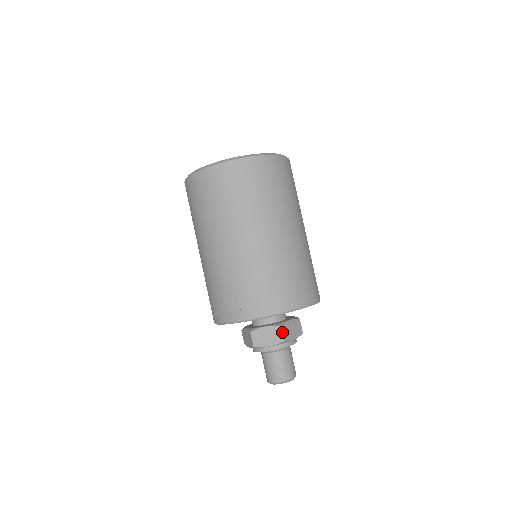
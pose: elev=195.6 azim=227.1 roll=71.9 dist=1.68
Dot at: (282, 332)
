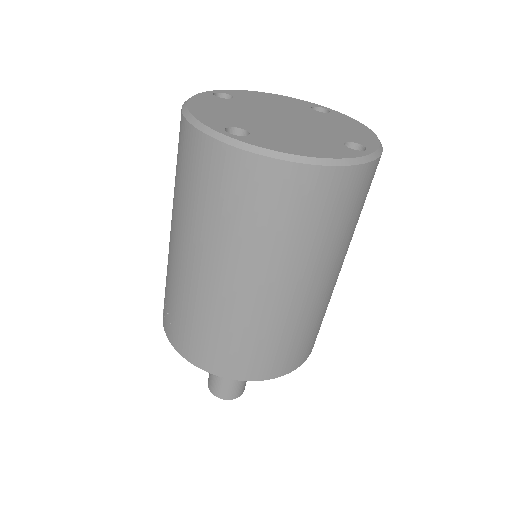
Dot at: occluded
